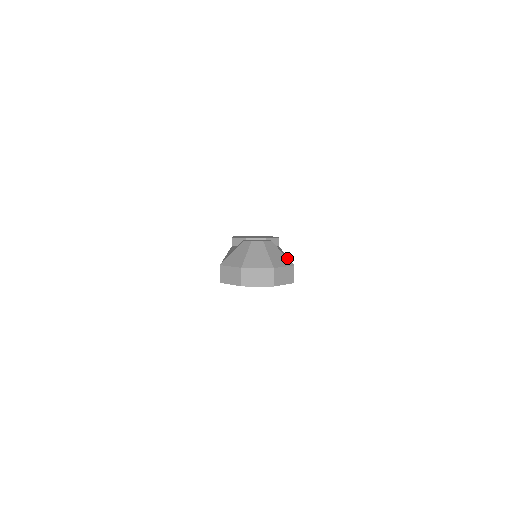
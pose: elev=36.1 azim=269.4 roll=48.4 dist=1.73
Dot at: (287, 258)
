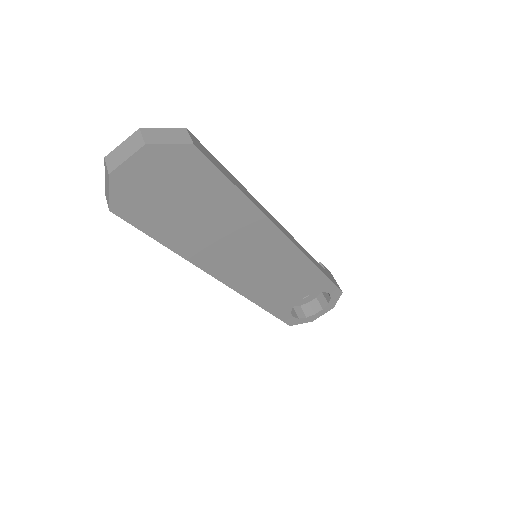
Dot at: occluded
